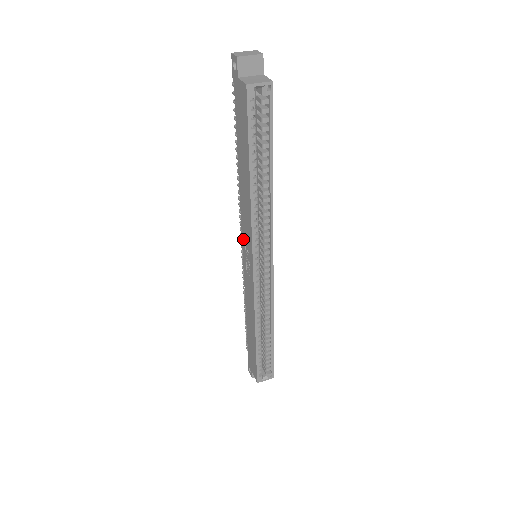
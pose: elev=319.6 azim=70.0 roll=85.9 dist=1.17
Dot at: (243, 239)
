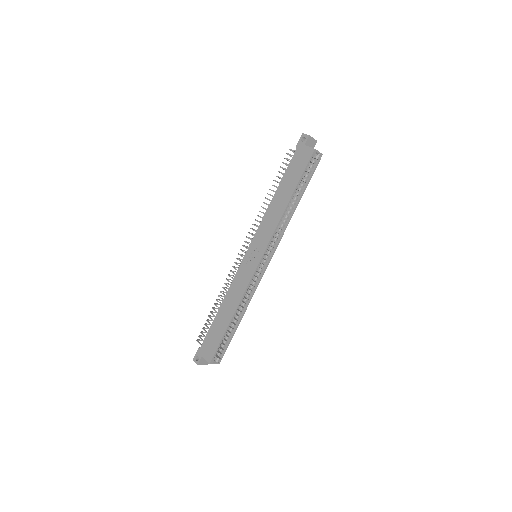
Dot at: (254, 241)
